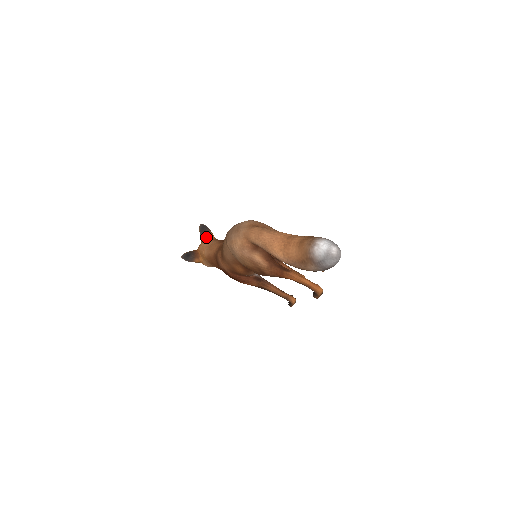
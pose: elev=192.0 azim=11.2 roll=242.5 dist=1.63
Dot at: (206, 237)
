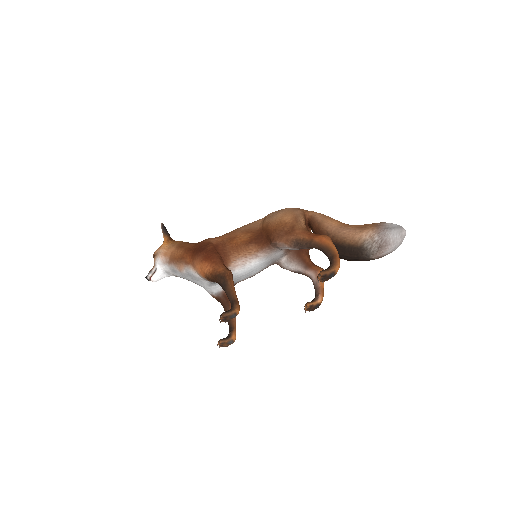
Dot at: occluded
